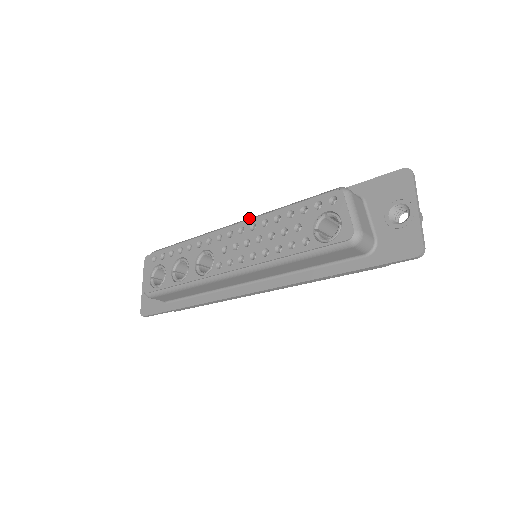
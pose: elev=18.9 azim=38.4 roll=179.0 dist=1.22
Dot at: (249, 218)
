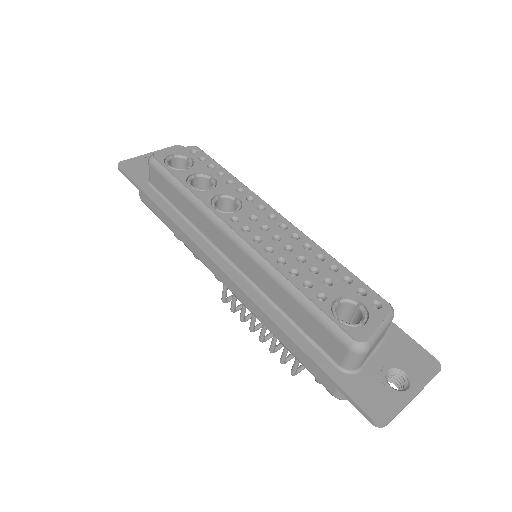
Dot at: occluded
